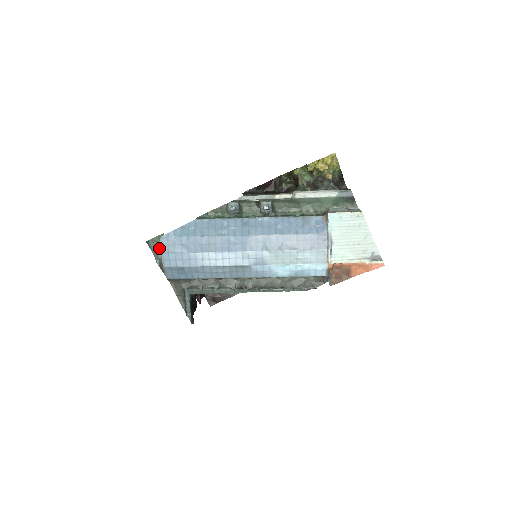
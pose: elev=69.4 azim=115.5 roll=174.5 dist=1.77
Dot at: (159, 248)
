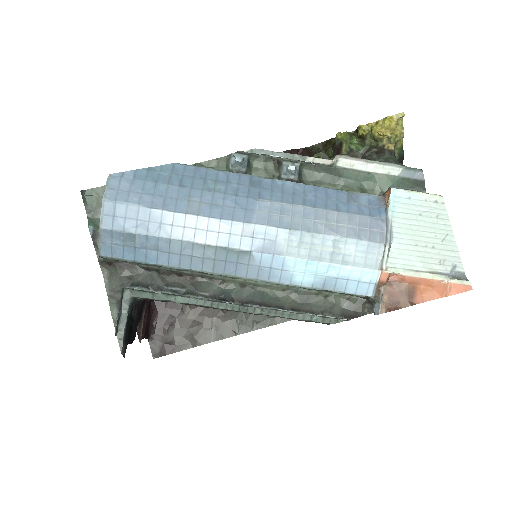
Dot at: (100, 207)
